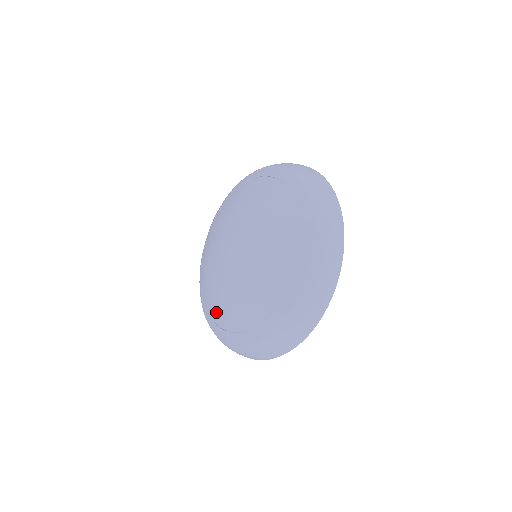
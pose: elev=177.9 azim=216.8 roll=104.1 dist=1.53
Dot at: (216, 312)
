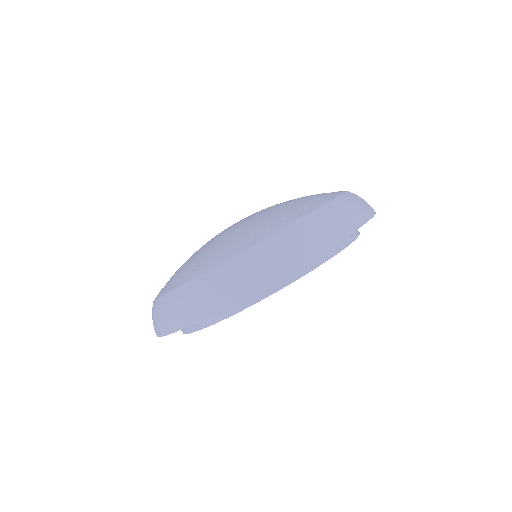
Dot at: (184, 267)
